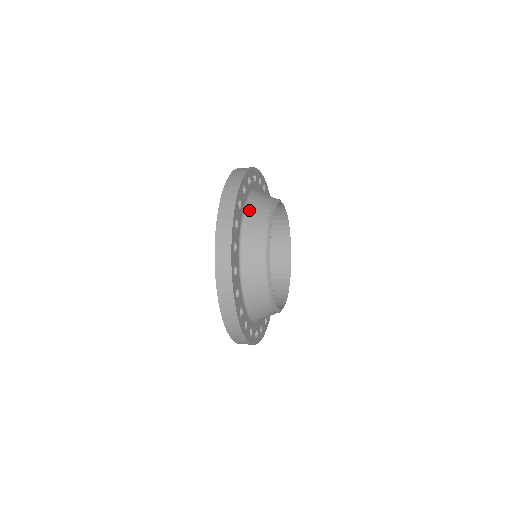
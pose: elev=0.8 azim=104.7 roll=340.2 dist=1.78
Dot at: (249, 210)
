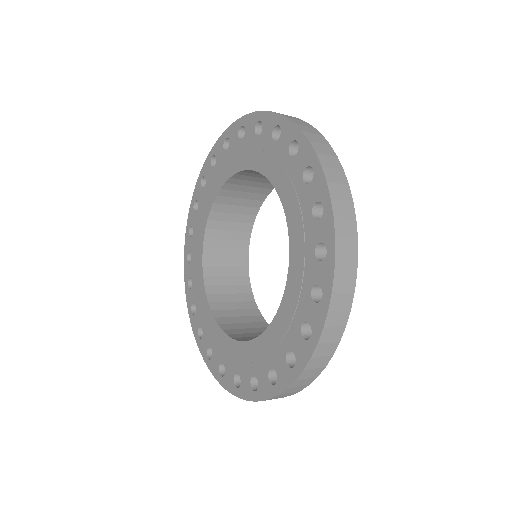
Dot at: occluded
